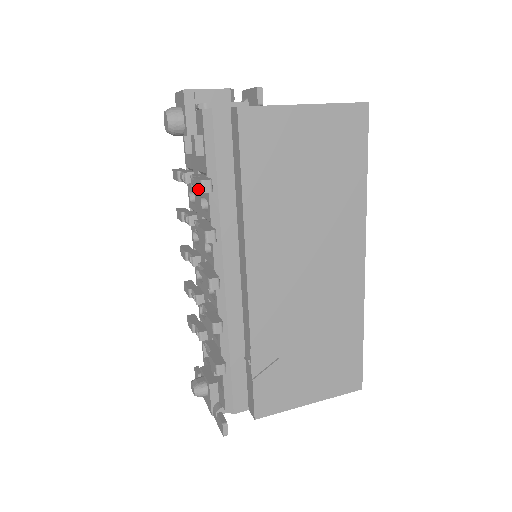
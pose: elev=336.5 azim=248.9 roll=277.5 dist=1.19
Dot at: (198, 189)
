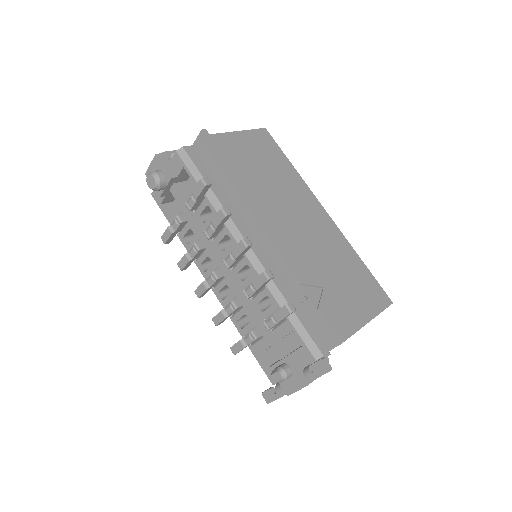
Dot at: (200, 190)
